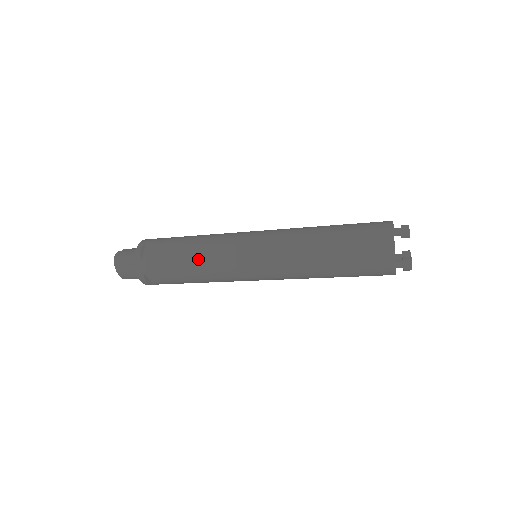
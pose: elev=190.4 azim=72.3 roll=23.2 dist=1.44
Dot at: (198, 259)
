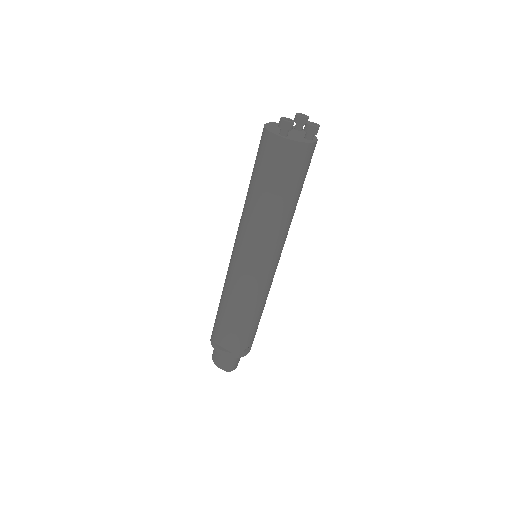
Dot at: (222, 292)
